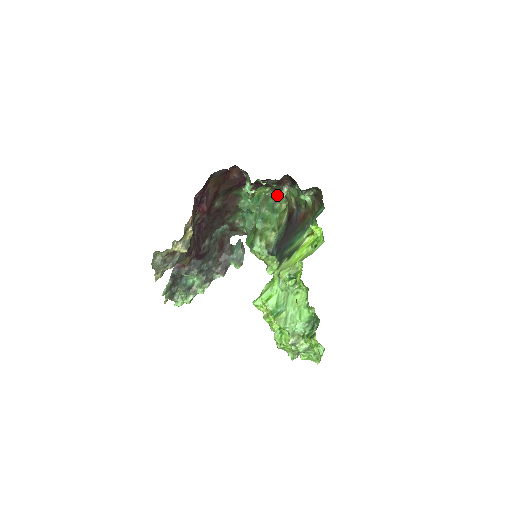
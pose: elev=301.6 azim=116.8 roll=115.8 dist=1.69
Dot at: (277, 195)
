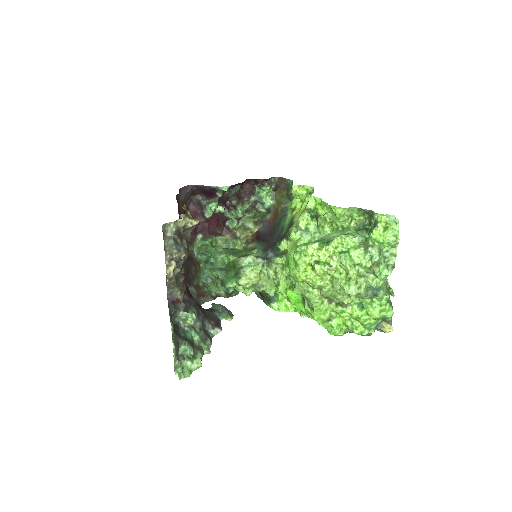
Dot at: (241, 210)
